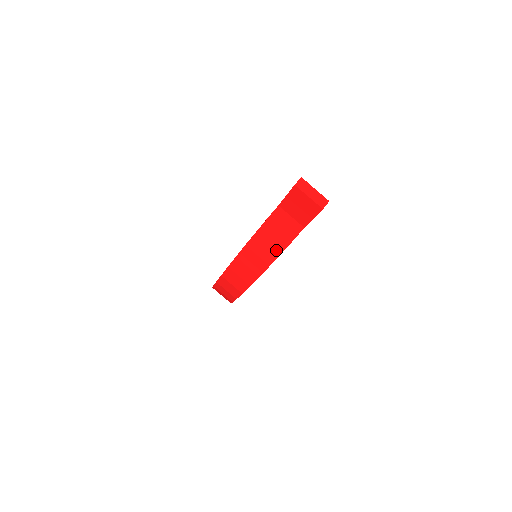
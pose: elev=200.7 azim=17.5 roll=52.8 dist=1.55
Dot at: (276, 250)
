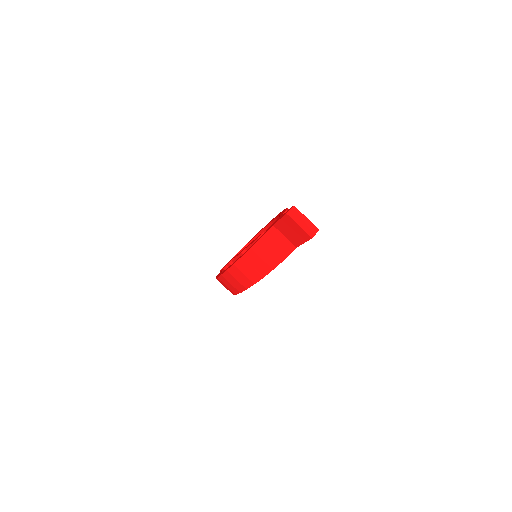
Dot at: (269, 265)
